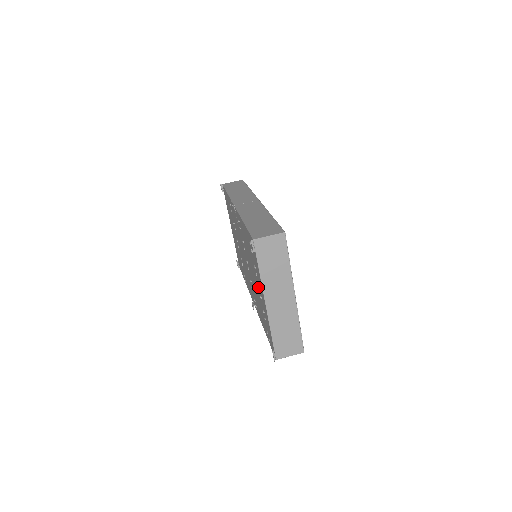
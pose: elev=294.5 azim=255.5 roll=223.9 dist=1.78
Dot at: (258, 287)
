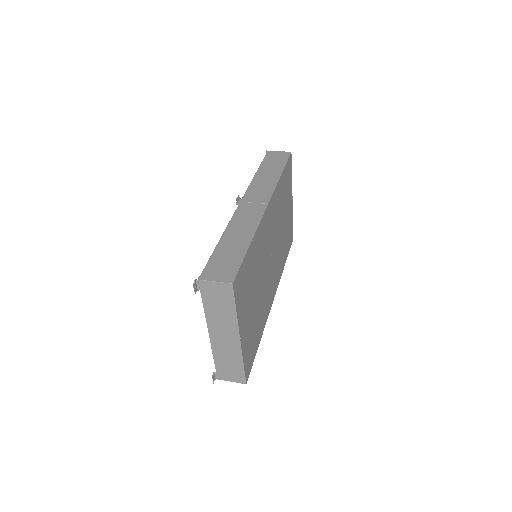
Dot at: occluded
